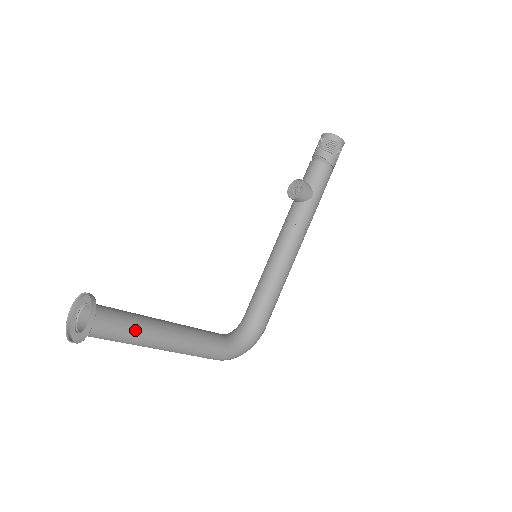
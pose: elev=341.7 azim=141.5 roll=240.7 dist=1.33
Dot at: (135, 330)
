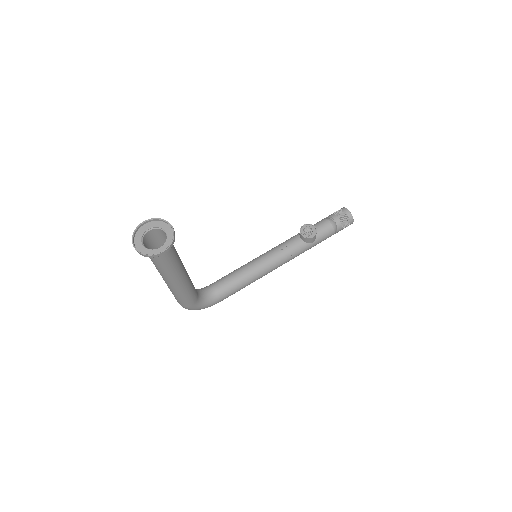
Dot at: (173, 266)
